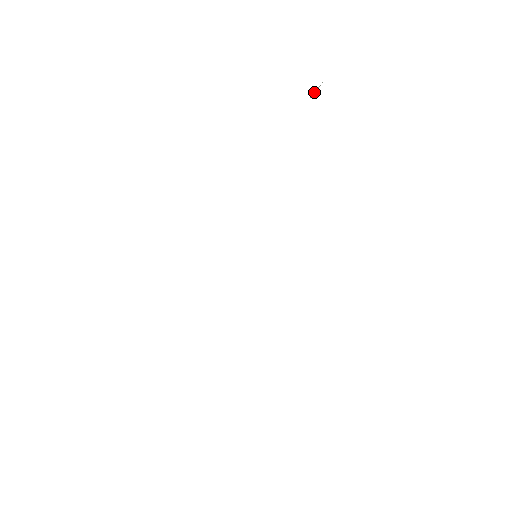
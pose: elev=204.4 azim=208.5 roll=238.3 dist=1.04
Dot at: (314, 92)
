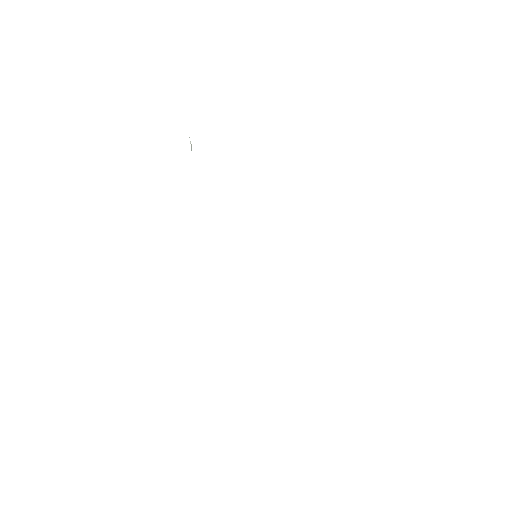
Dot at: occluded
